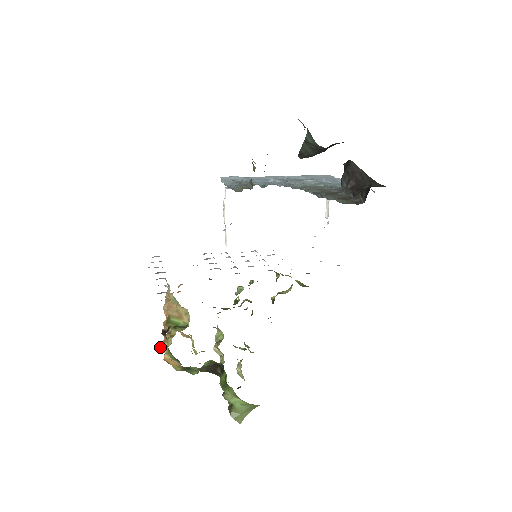
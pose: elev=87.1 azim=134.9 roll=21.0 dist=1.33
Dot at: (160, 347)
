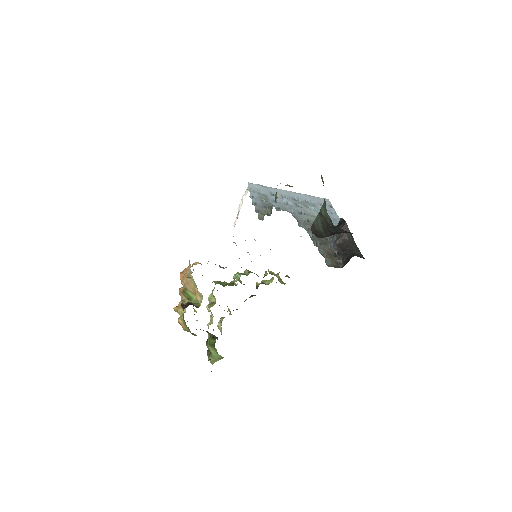
Dot at: (176, 310)
